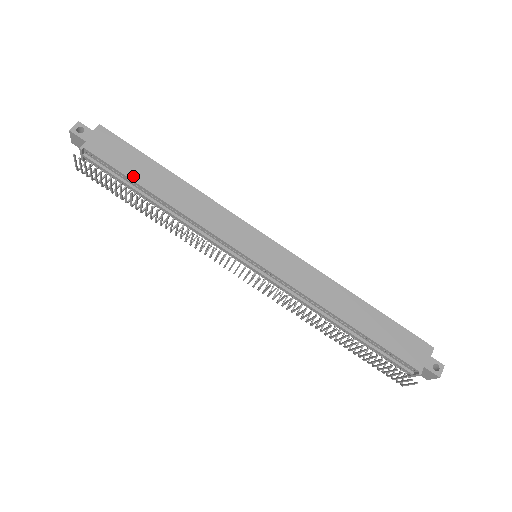
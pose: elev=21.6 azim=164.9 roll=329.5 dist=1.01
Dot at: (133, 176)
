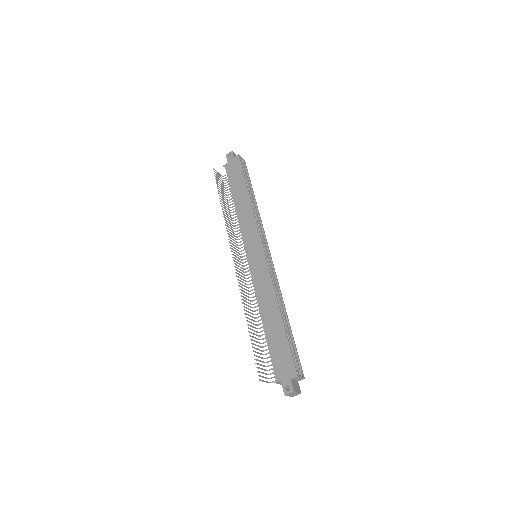
Dot at: (232, 187)
